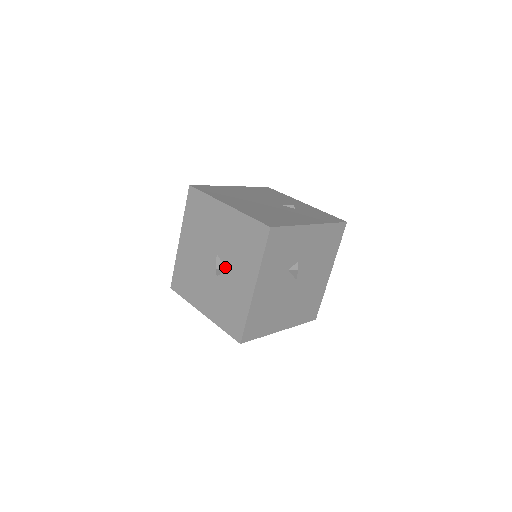
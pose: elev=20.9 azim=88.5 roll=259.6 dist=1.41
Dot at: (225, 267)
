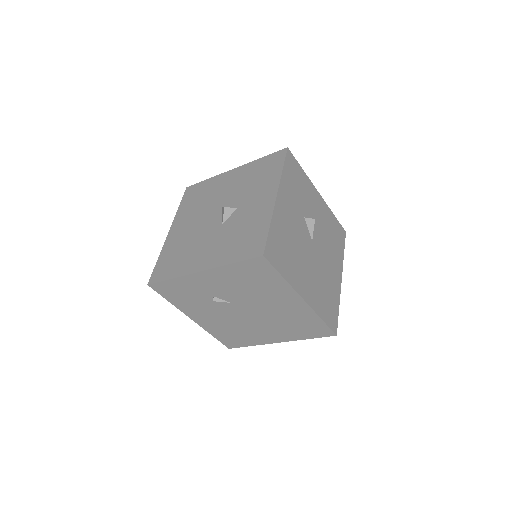
Dot at: (234, 208)
